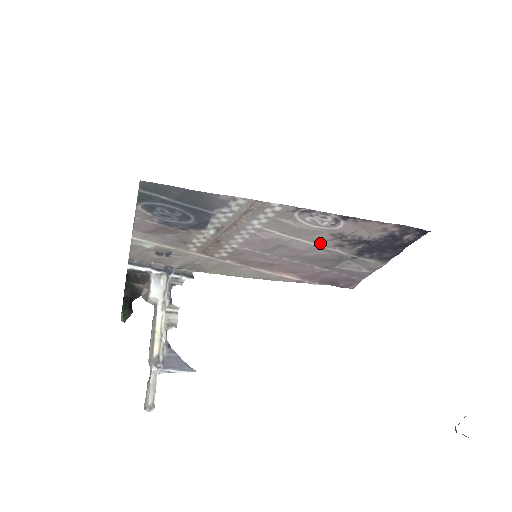
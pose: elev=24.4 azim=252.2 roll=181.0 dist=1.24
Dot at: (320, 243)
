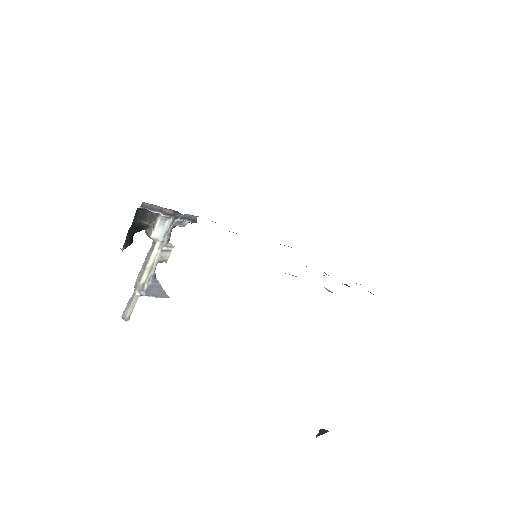
Dot at: occluded
